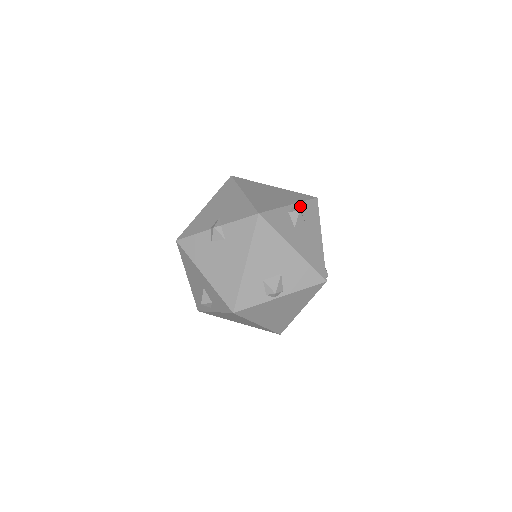
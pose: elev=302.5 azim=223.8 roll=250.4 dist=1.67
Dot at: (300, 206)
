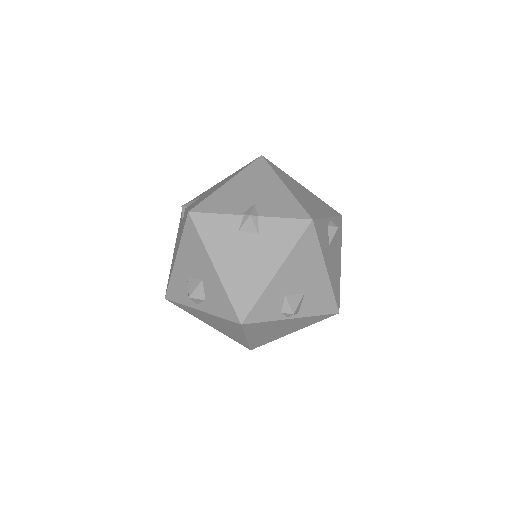
Dot at: (334, 221)
